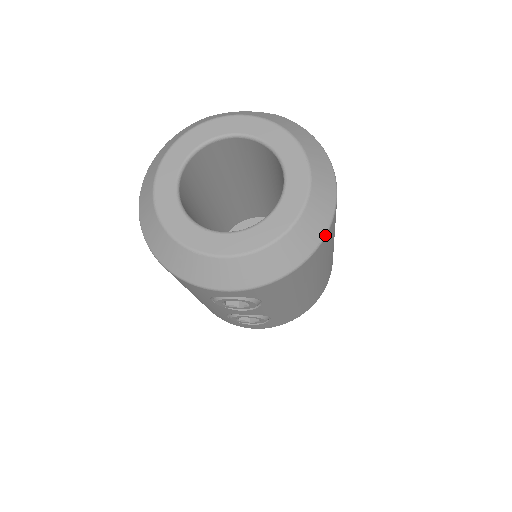
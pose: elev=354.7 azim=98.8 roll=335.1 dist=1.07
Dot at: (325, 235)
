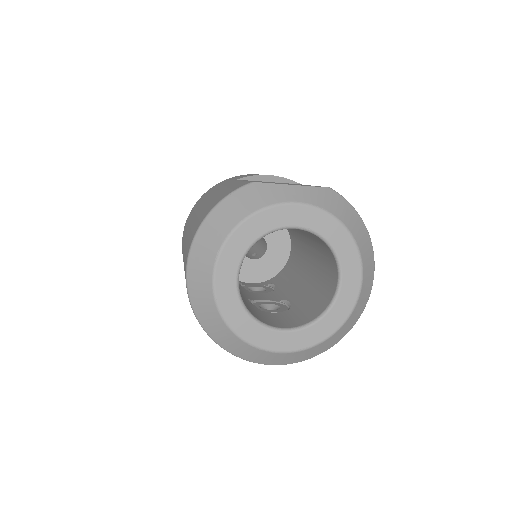
Dot at: occluded
